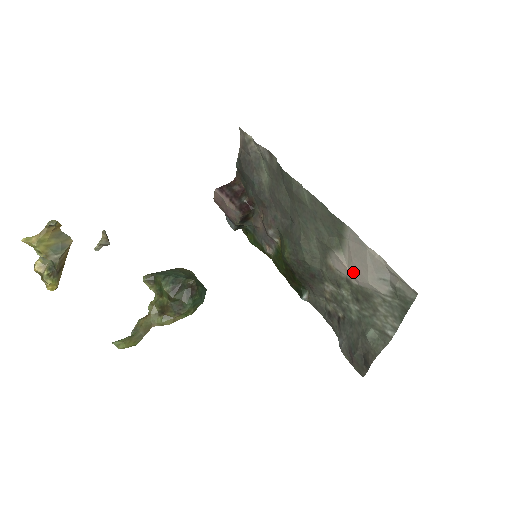
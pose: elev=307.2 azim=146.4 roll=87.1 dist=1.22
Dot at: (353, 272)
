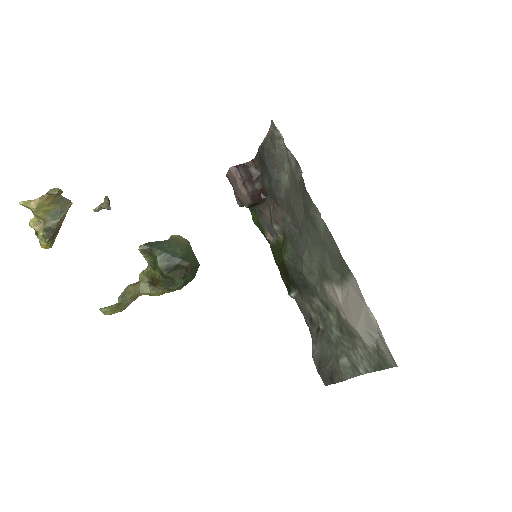
Dot at: (345, 311)
